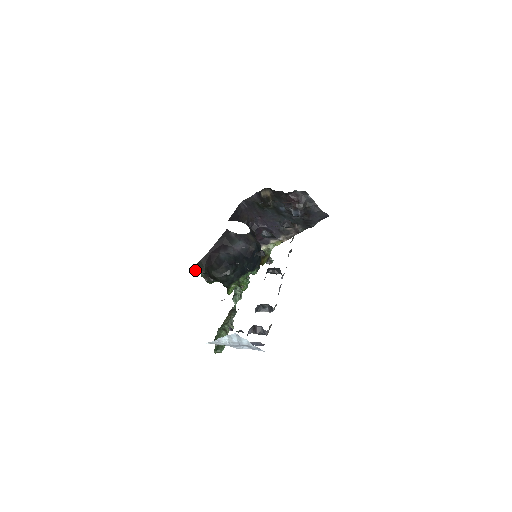
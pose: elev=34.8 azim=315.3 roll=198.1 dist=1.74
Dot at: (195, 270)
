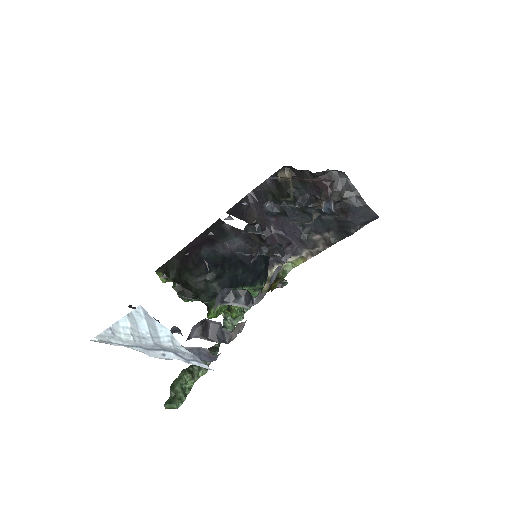
Dot at: (163, 274)
